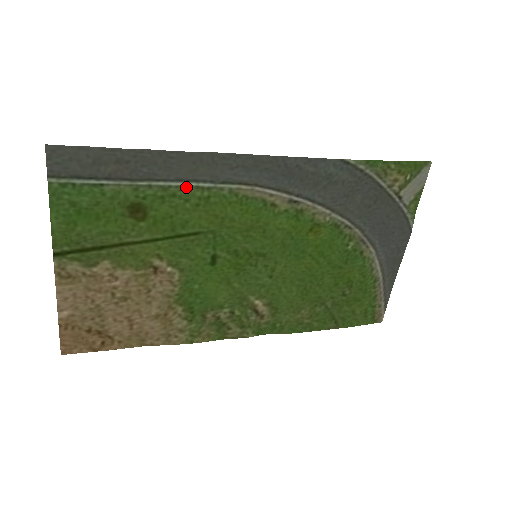
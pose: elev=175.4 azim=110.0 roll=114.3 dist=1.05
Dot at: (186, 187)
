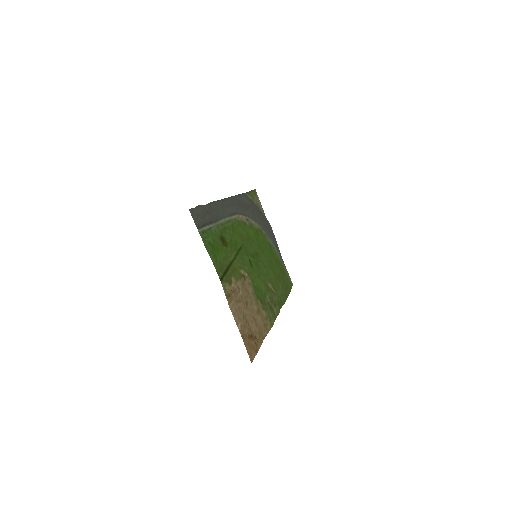
Dot at: (225, 222)
